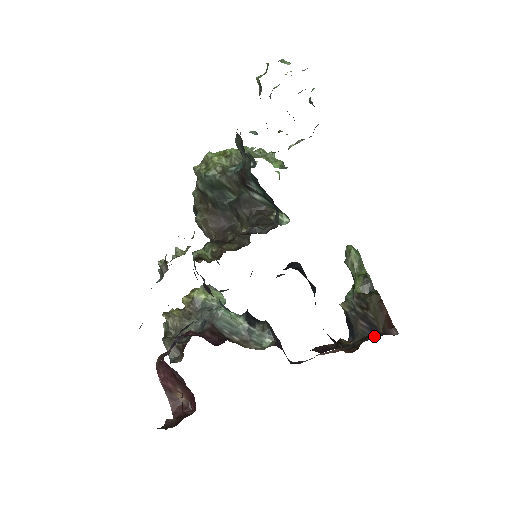
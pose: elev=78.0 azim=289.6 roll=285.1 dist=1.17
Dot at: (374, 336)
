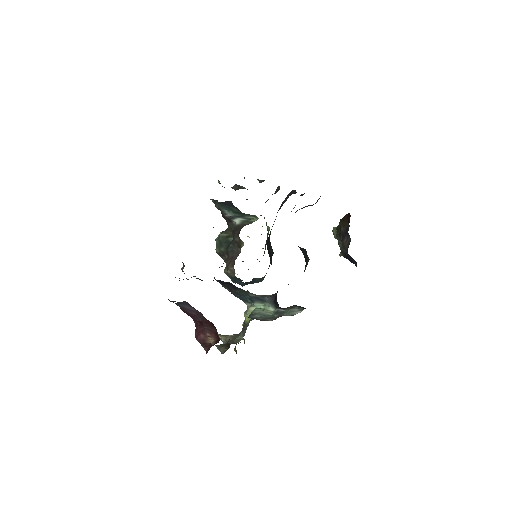
Dot at: occluded
